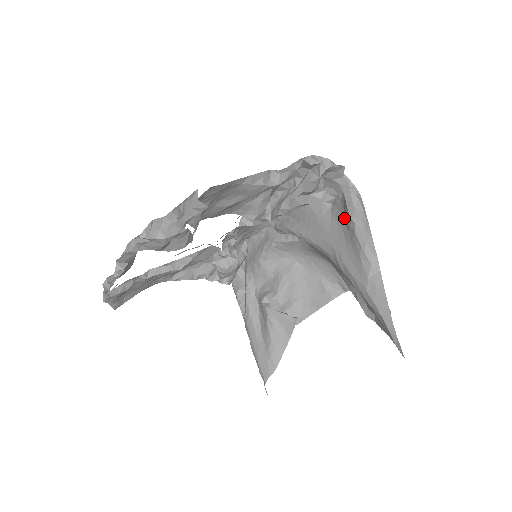
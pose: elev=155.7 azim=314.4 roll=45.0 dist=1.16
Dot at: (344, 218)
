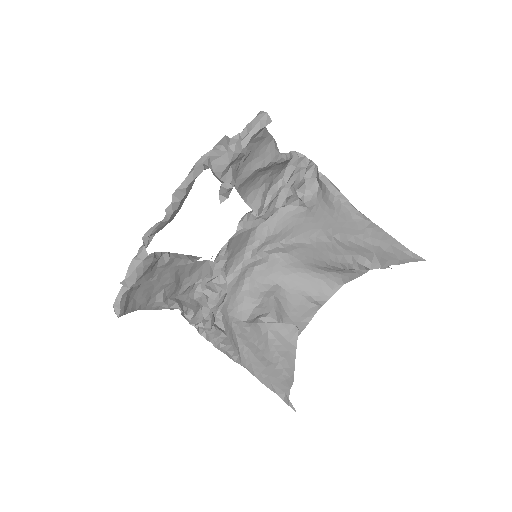
Dot at: (326, 205)
